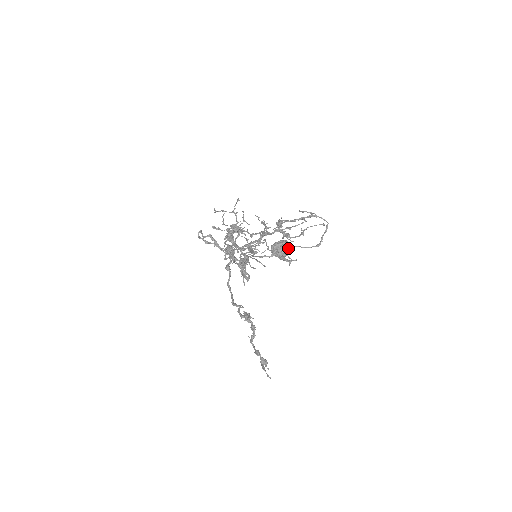
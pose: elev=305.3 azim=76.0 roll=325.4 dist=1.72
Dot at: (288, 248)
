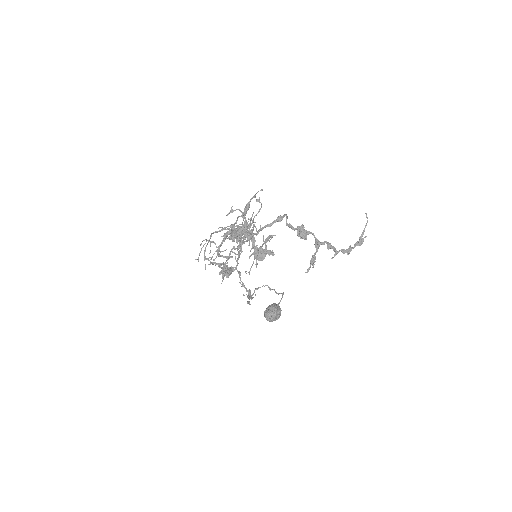
Dot at: occluded
